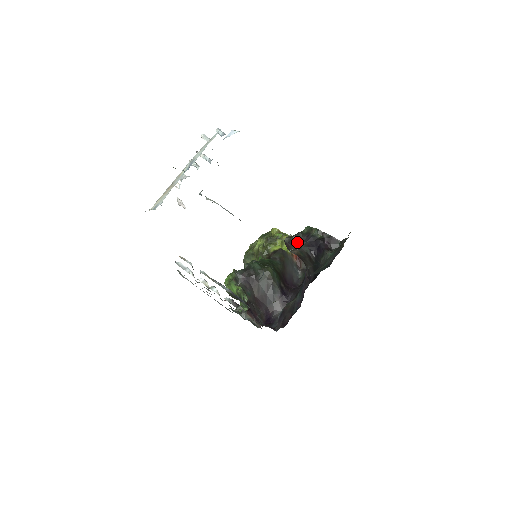
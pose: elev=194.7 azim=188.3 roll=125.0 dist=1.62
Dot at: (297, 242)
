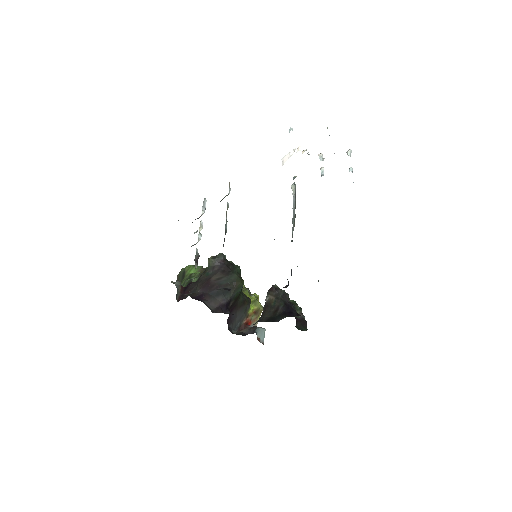
Dot at: (281, 294)
